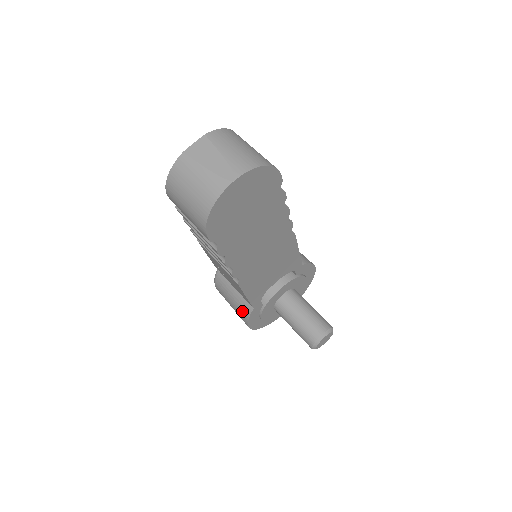
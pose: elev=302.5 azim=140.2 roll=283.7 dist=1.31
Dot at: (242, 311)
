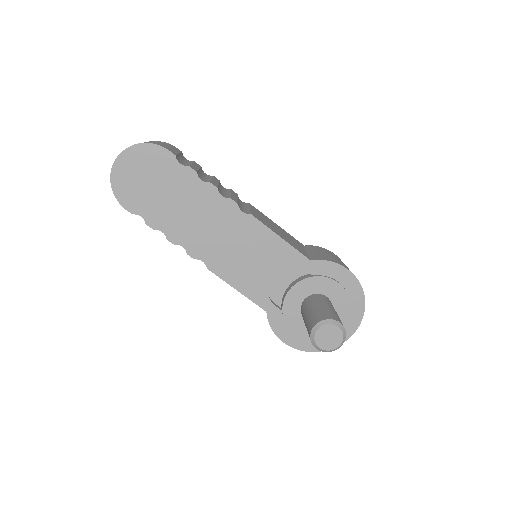
Dot at: occluded
